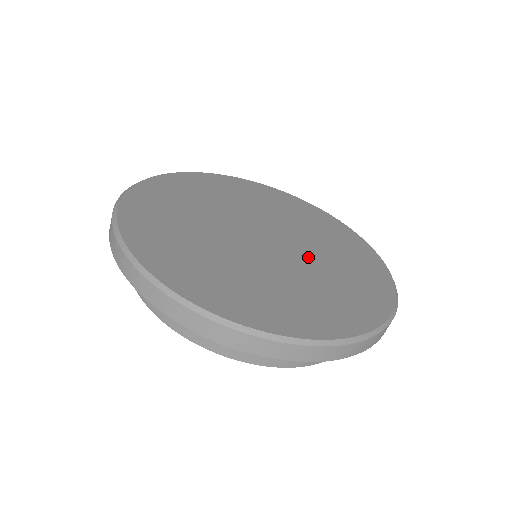
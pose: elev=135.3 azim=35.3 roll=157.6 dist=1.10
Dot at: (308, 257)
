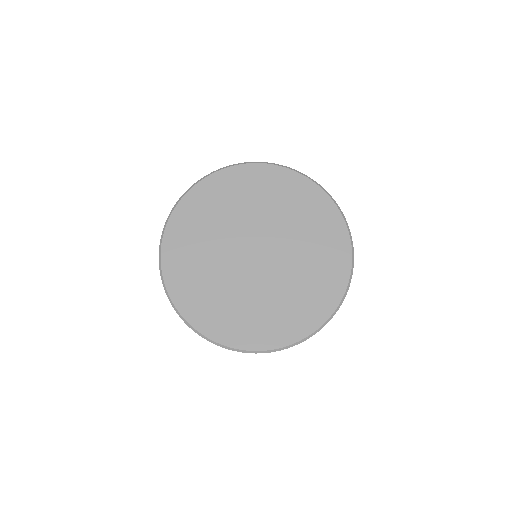
Dot at: (287, 242)
